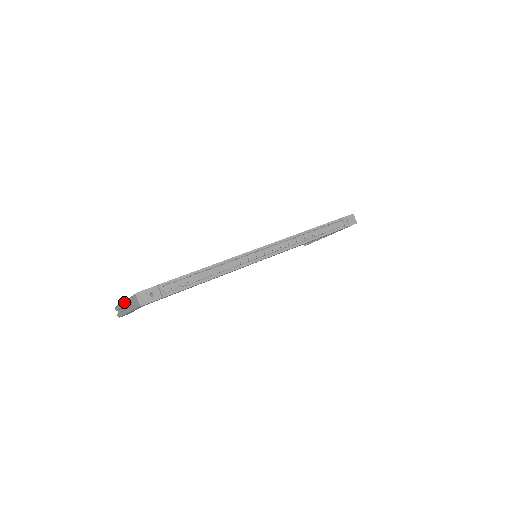
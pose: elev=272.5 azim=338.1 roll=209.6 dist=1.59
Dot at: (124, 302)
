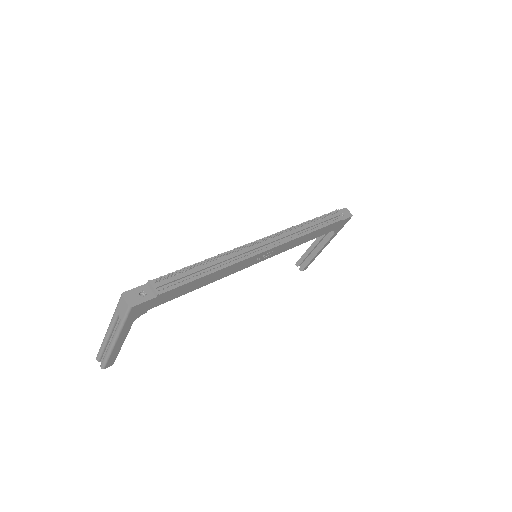
Dot at: (107, 330)
